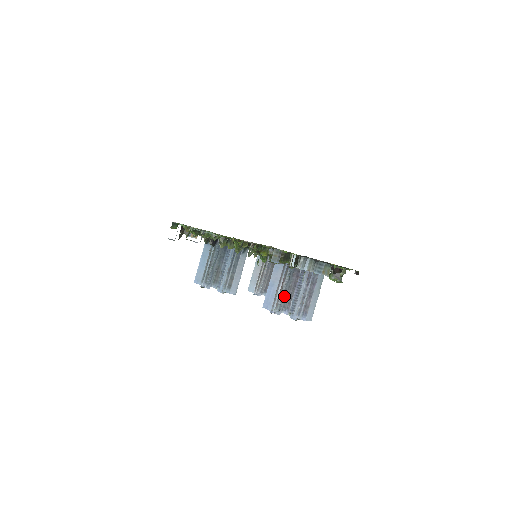
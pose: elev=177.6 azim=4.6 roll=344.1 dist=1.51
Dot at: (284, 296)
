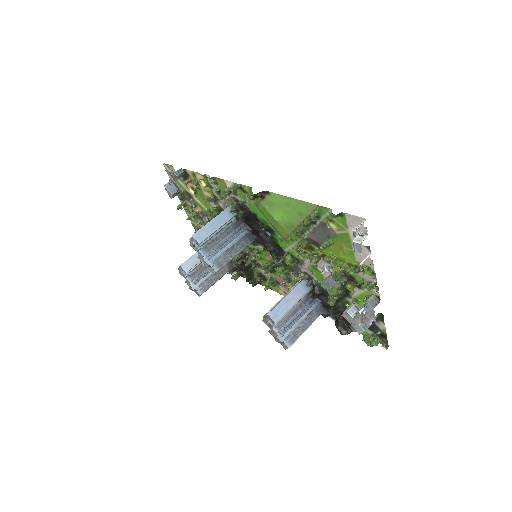
Dot at: (285, 316)
